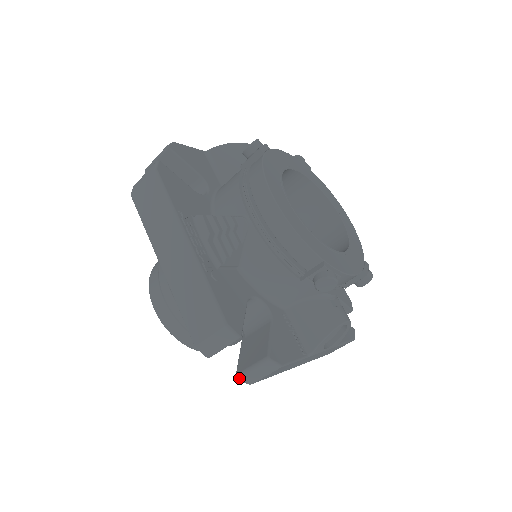
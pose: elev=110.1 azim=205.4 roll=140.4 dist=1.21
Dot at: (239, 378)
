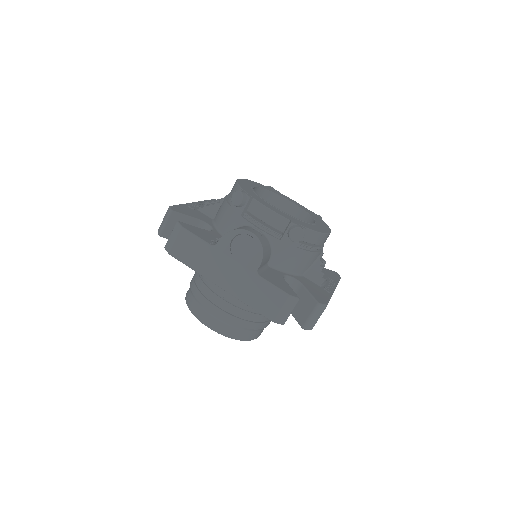
Dot at: (165, 246)
